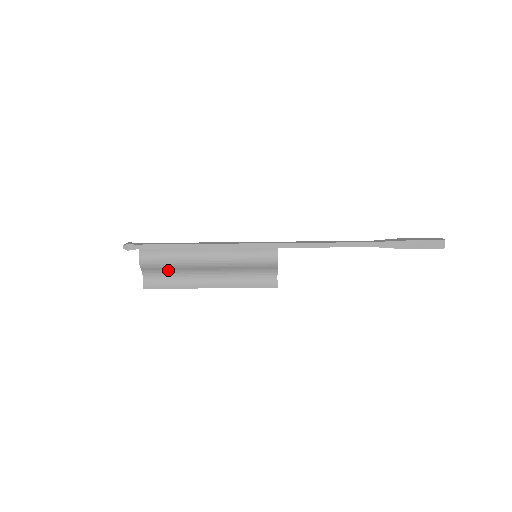
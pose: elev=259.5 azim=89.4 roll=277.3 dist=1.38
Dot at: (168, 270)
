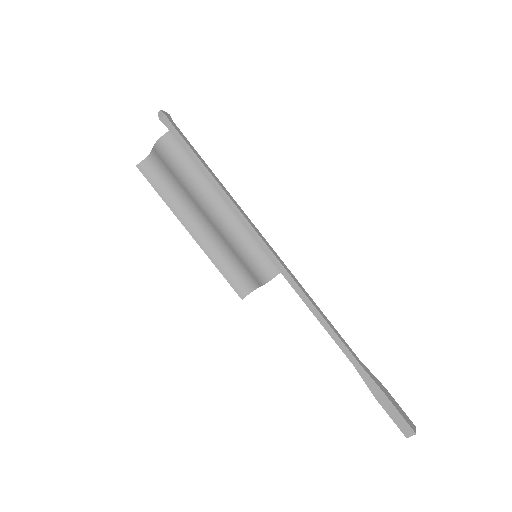
Dot at: (174, 177)
